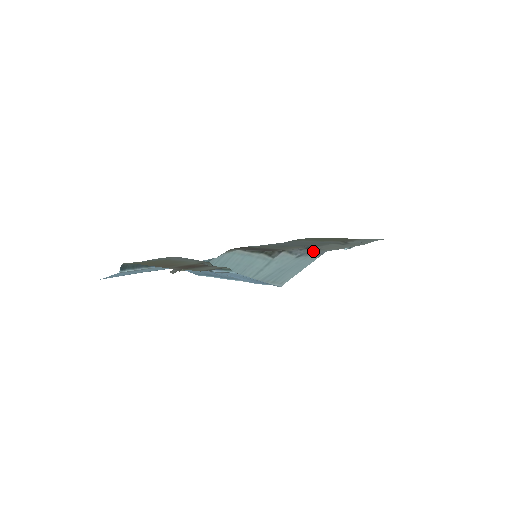
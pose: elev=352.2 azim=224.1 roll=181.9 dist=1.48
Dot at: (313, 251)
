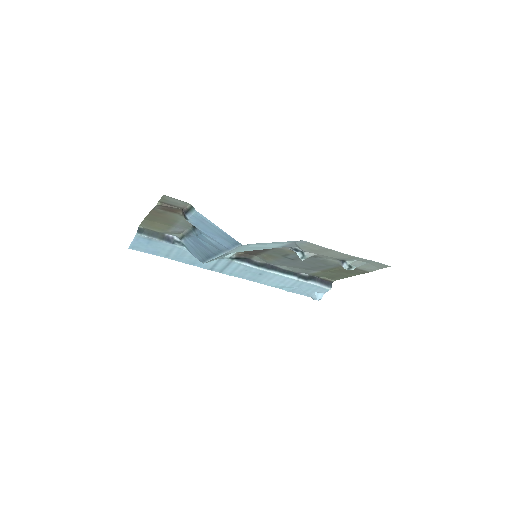
Dot at: (295, 244)
